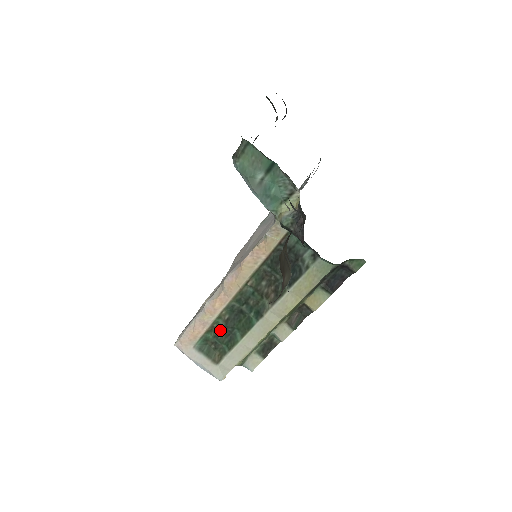
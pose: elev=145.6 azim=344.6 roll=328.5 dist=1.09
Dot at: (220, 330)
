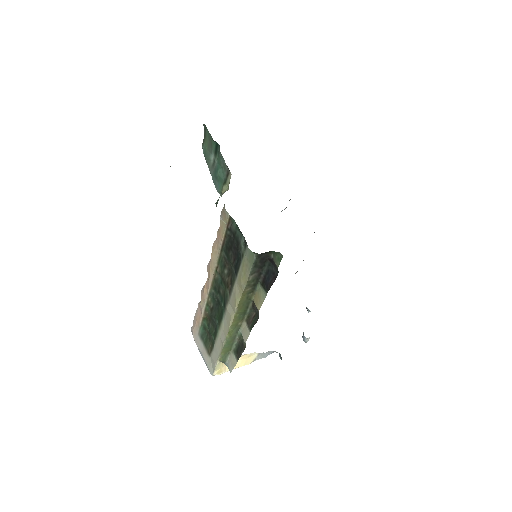
Dot at: (211, 319)
